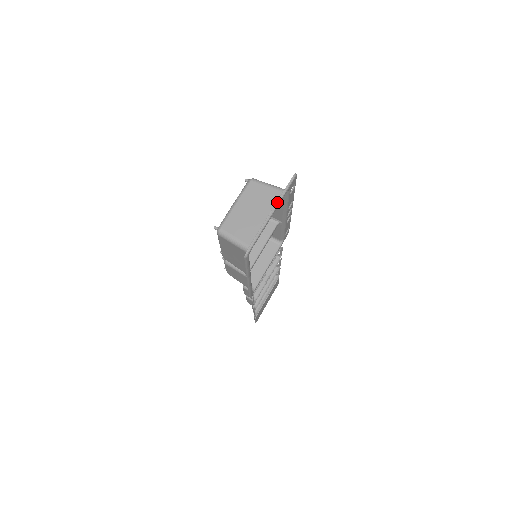
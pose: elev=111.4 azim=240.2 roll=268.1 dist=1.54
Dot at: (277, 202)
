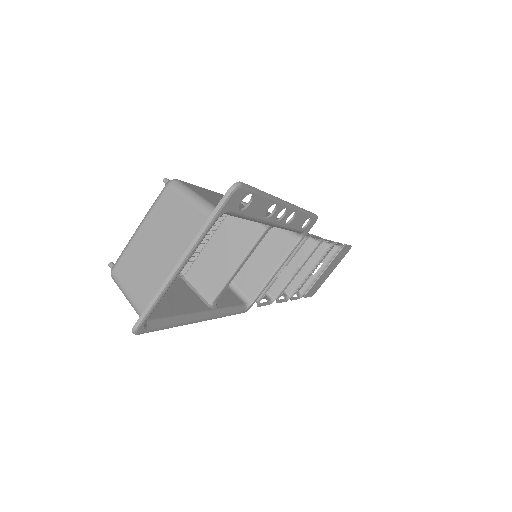
Dot at: (191, 243)
